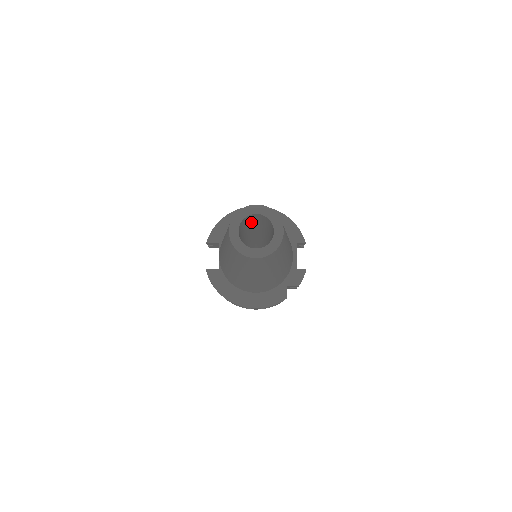
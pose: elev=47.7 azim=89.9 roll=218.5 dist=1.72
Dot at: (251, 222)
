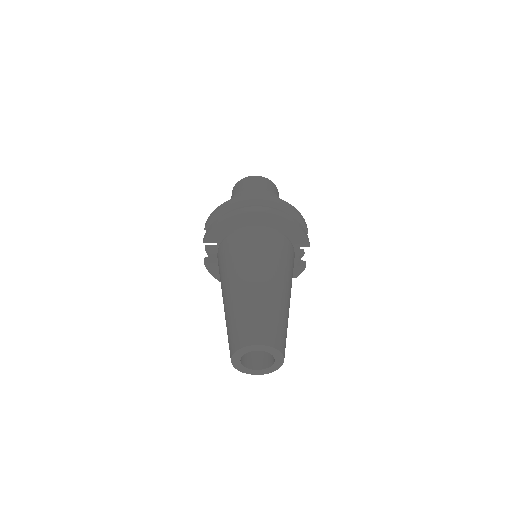
Dot at: occluded
